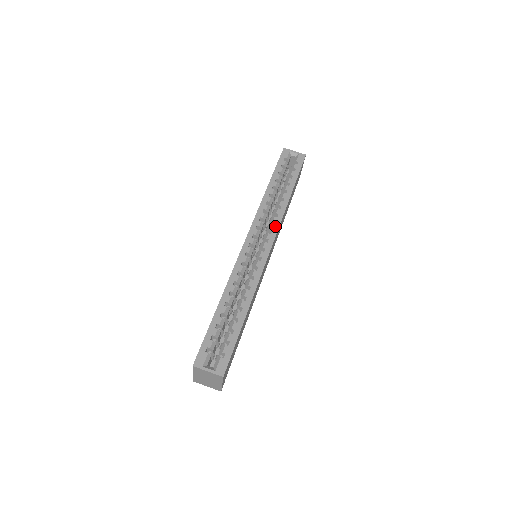
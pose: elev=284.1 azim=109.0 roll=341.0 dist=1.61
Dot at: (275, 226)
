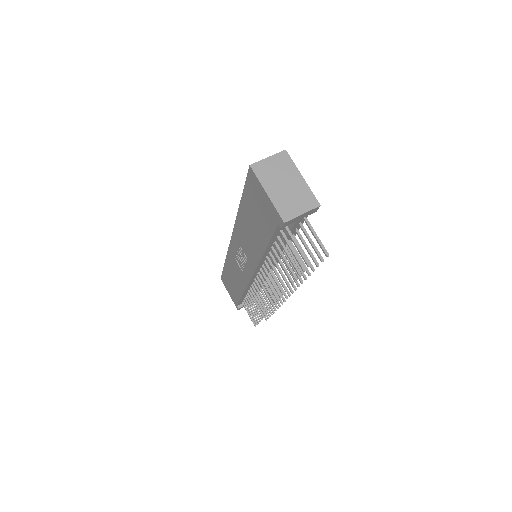
Dot at: occluded
